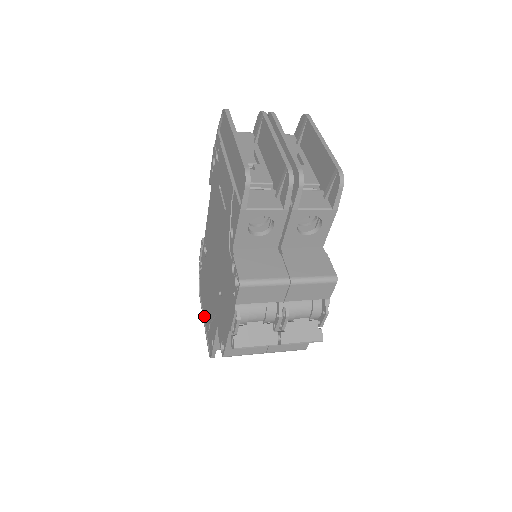
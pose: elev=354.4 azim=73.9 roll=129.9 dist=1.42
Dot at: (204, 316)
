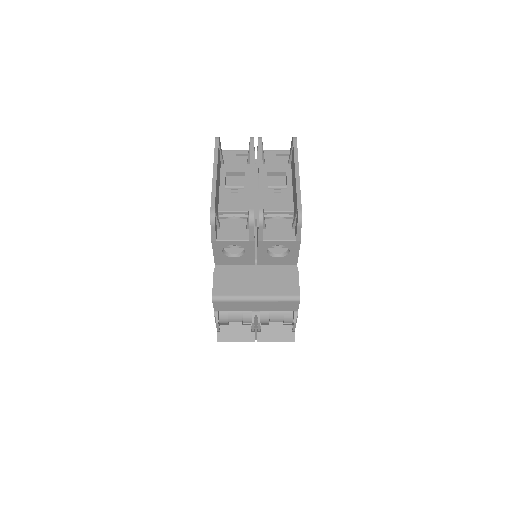
Dot at: occluded
